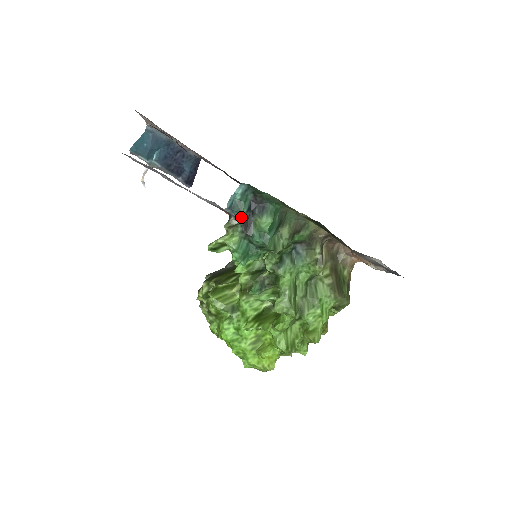
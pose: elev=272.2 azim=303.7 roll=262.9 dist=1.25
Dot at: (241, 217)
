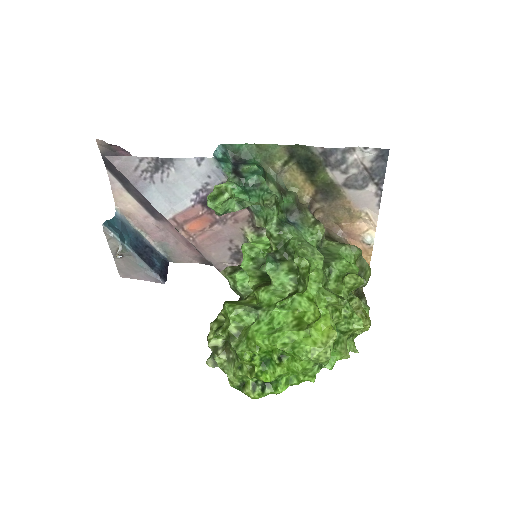
Dot at: (229, 167)
